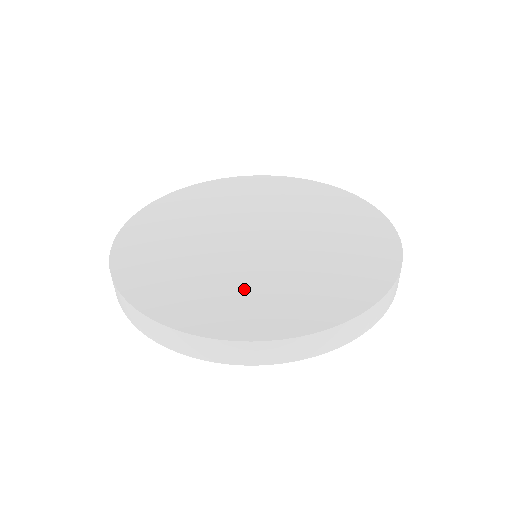
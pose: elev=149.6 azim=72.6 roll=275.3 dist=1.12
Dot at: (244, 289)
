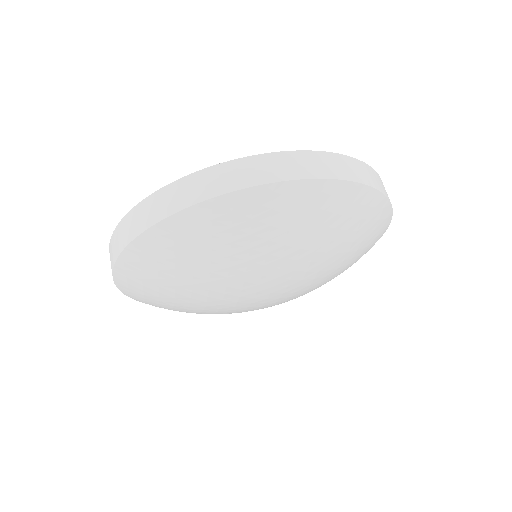
Dot at: occluded
